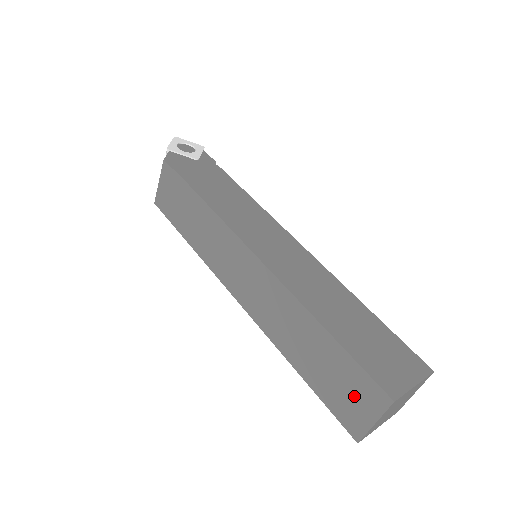
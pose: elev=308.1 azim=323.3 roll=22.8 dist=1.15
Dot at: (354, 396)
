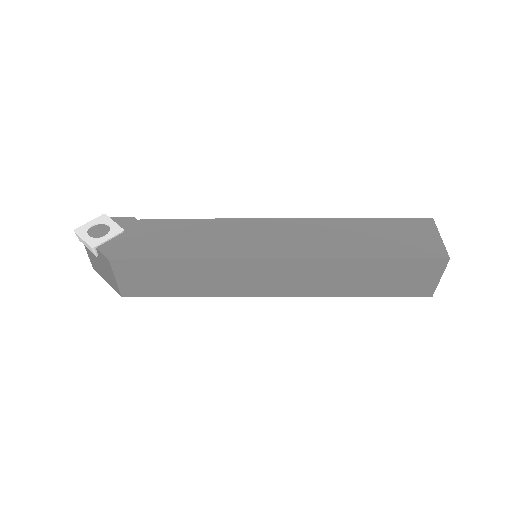
Dot at: (418, 277)
